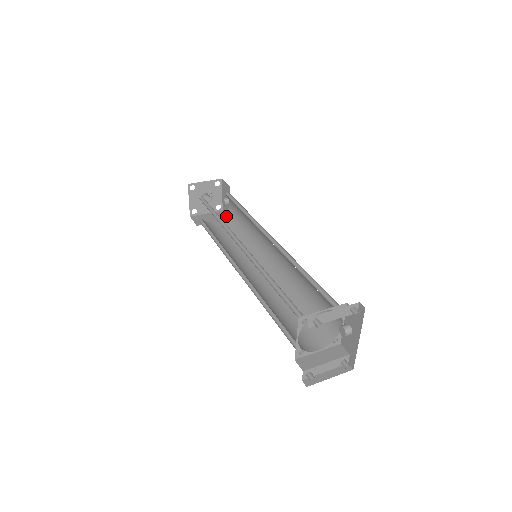
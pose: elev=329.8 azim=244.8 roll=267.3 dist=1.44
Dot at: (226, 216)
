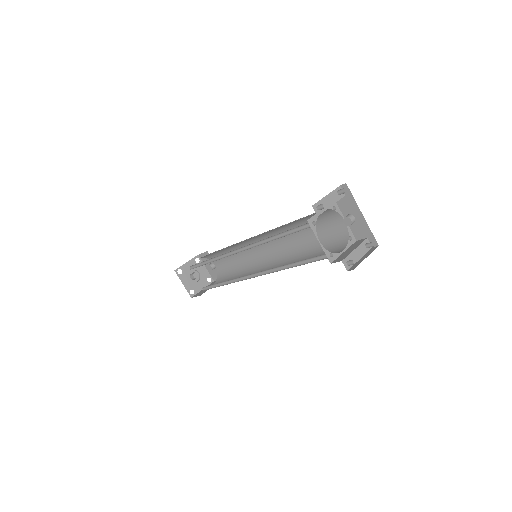
Dot at: (218, 276)
